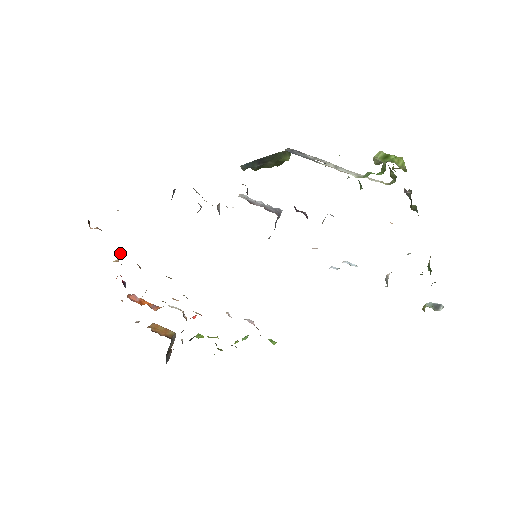
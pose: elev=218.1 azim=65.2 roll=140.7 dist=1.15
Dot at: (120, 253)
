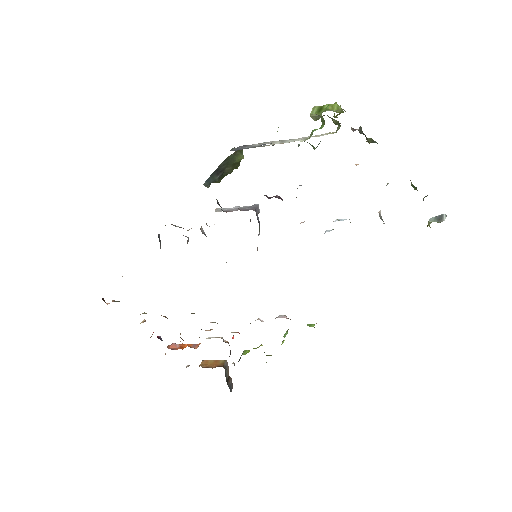
Dot at: (142, 313)
